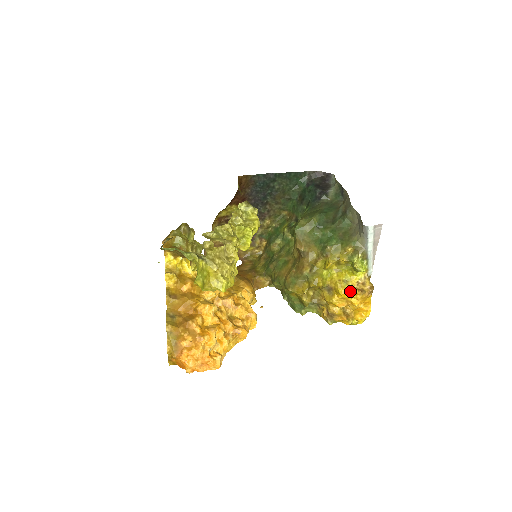
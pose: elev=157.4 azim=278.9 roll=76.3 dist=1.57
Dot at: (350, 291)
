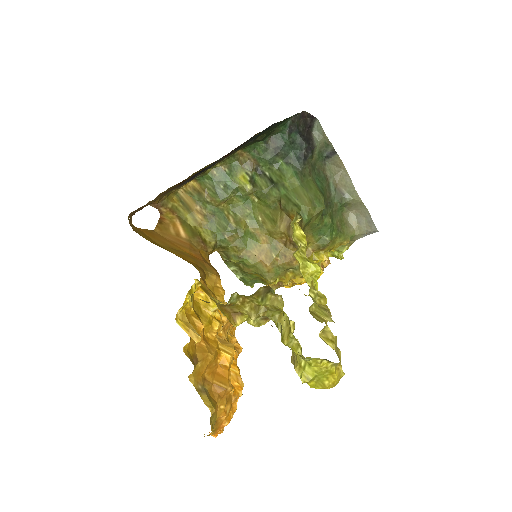
Dot at: (321, 274)
